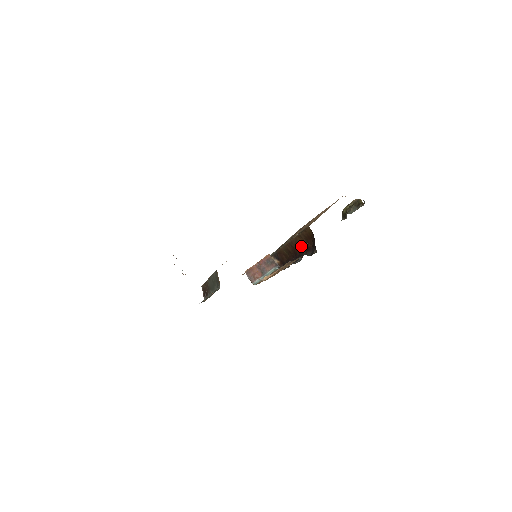
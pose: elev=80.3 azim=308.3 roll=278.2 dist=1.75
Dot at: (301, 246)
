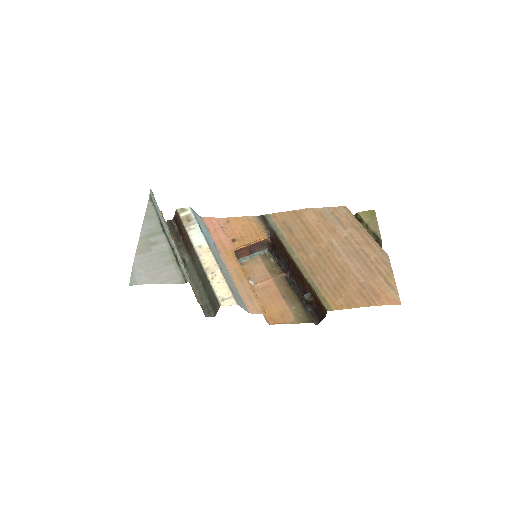
Dot at: (305, 285)
